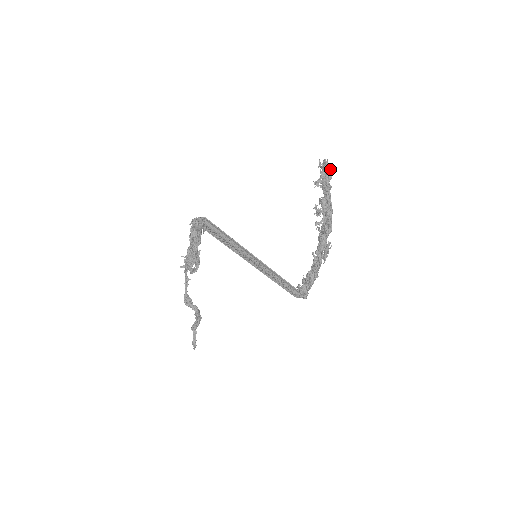
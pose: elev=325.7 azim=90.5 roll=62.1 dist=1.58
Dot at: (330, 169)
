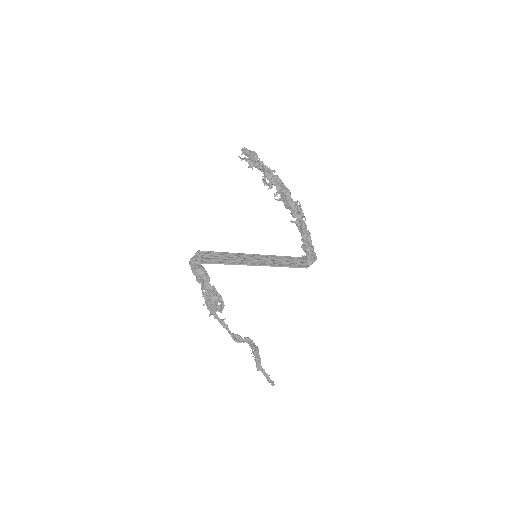
Dot at: (251, 151)
